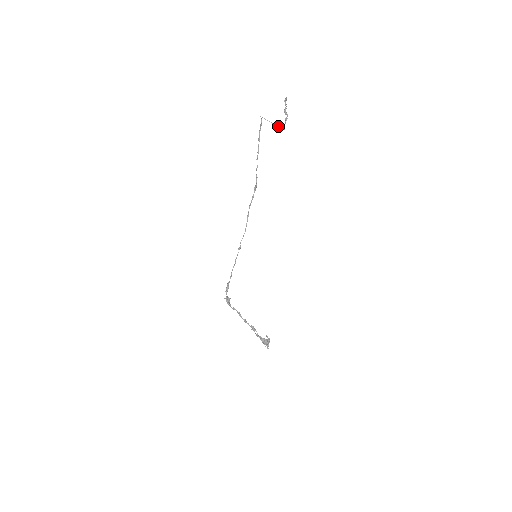
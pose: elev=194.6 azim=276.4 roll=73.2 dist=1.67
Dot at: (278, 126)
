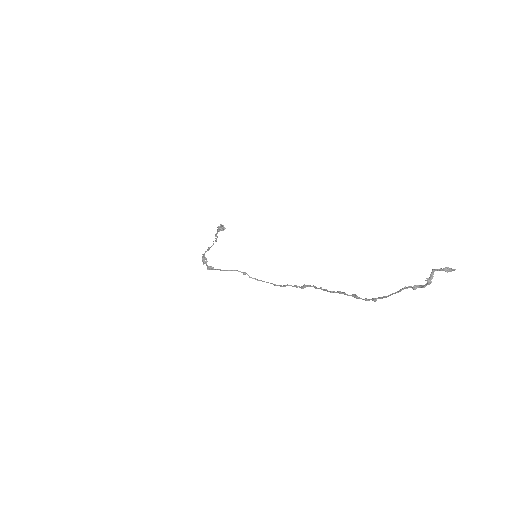
Dot at: occluded
